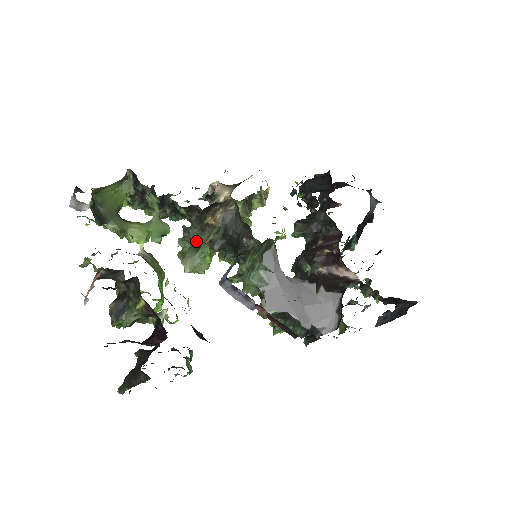
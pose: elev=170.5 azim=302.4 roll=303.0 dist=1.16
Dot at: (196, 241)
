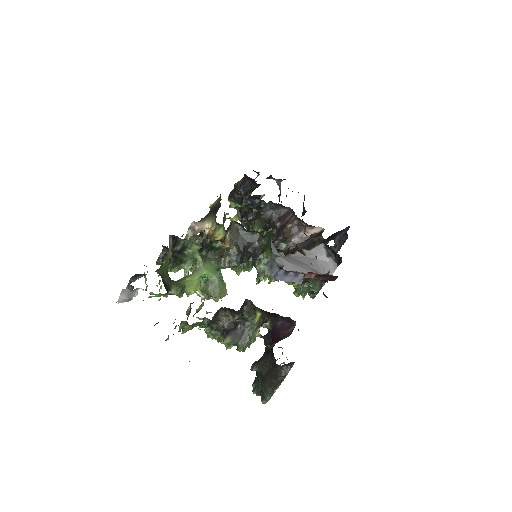
Dot at: occluded
